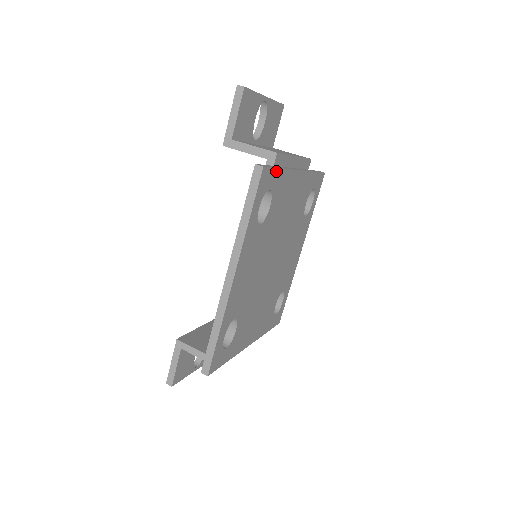
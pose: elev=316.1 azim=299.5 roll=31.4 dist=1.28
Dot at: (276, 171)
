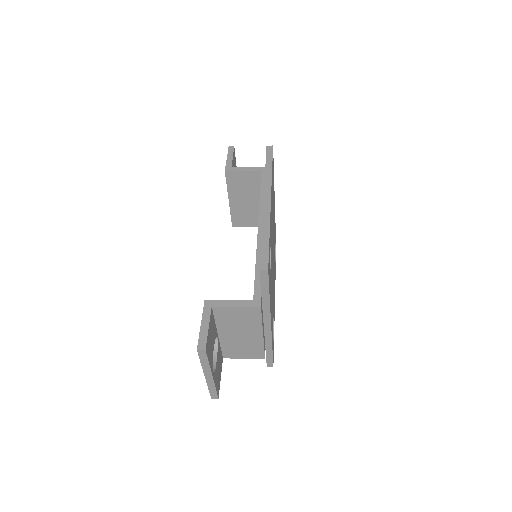
Dot at: (273, 167)
